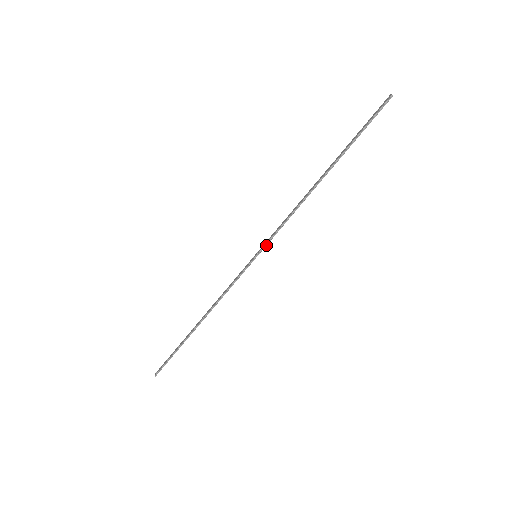
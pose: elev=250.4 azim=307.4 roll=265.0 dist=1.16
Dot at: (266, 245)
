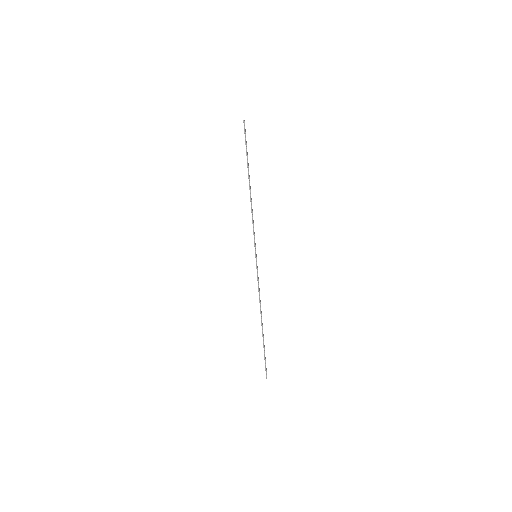
Dot at: (255, 245)
